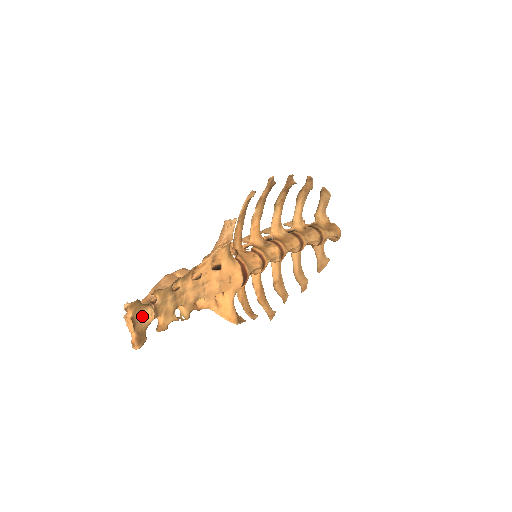
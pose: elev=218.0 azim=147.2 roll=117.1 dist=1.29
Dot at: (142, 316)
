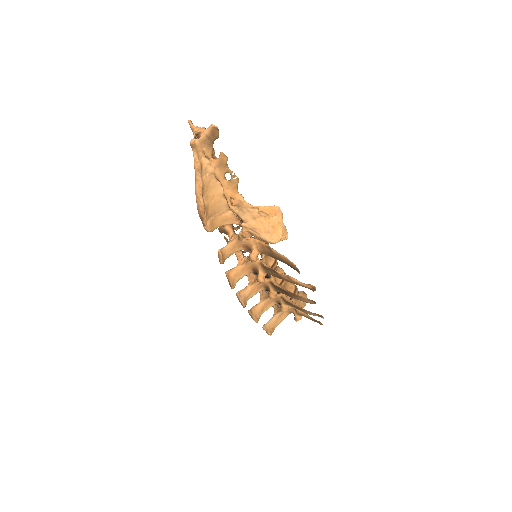
Dot at: occluded
